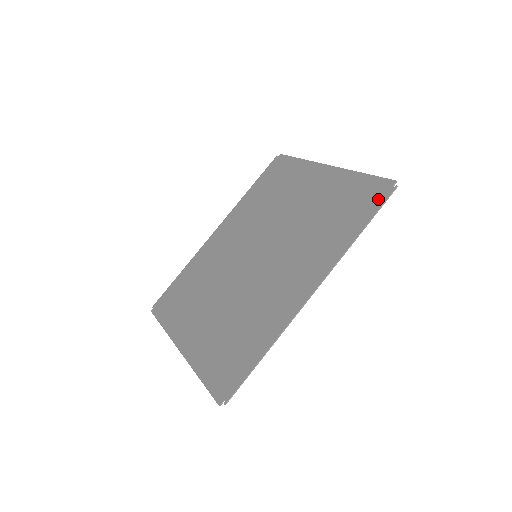
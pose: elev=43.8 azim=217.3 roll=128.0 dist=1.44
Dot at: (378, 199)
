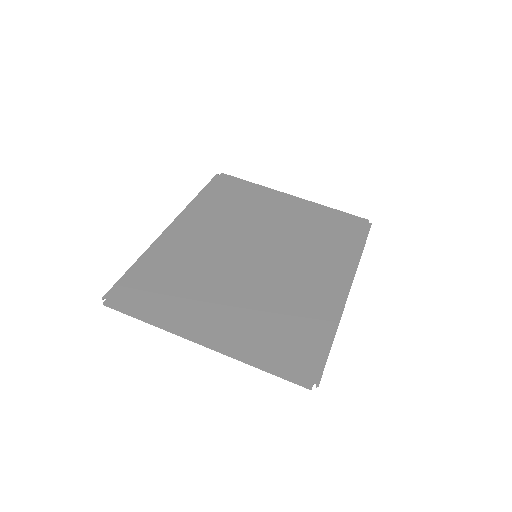
Dot at: (362, 229)
